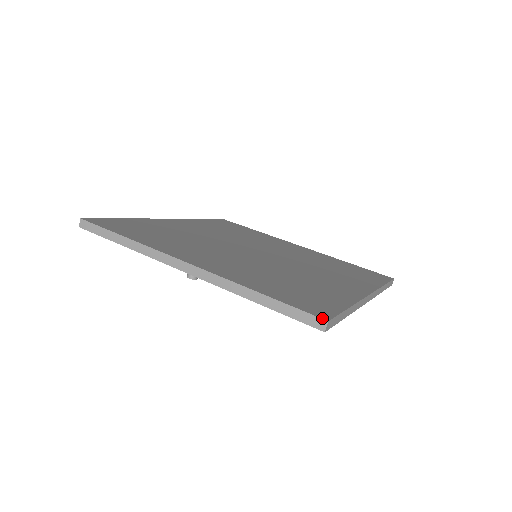
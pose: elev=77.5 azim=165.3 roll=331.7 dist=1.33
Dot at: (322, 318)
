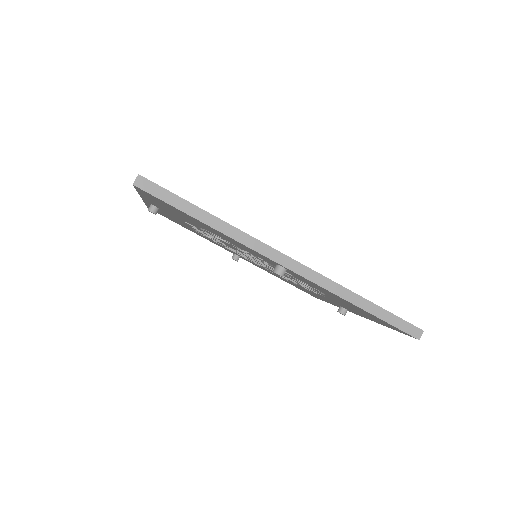
Dot at: (419, 328)
